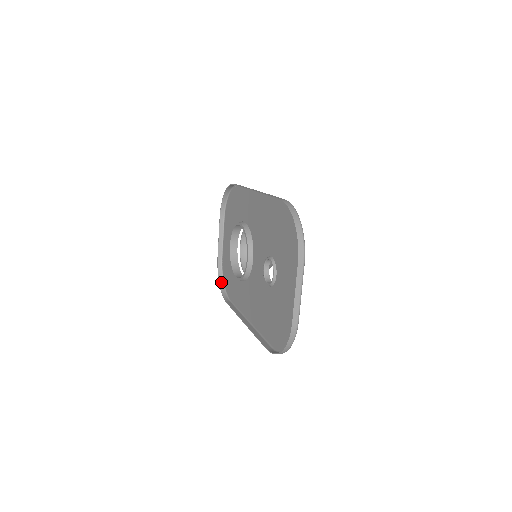
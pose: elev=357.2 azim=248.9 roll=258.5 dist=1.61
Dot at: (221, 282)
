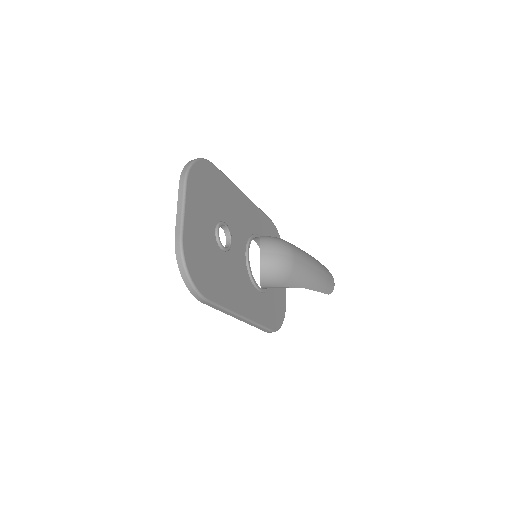
Dot at: occluded
